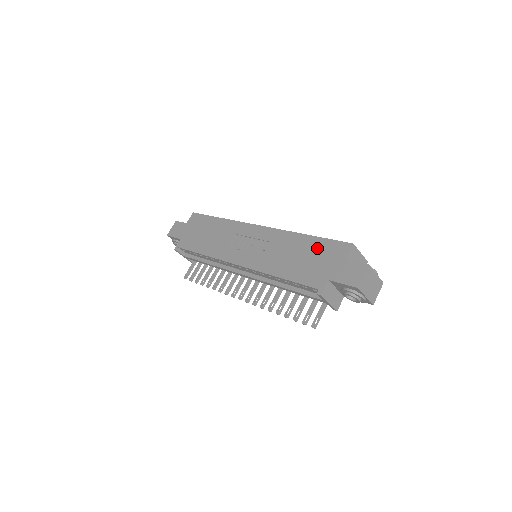
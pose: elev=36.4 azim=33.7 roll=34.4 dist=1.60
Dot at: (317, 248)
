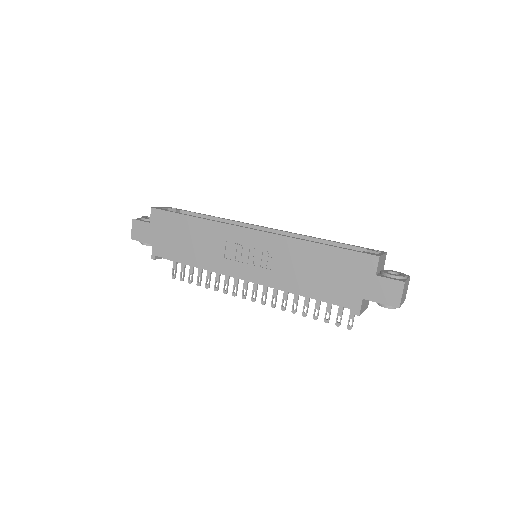
Dot at: (337, 261)
